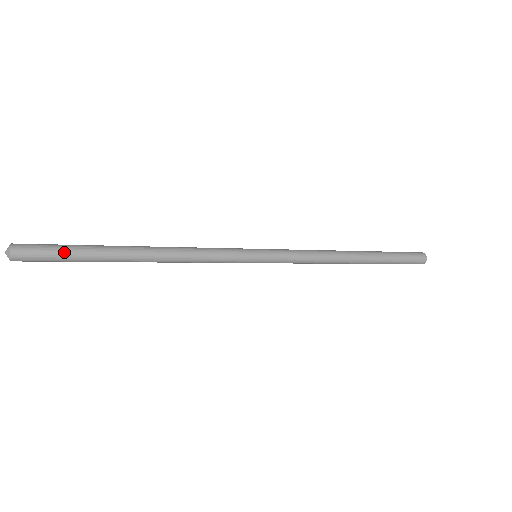
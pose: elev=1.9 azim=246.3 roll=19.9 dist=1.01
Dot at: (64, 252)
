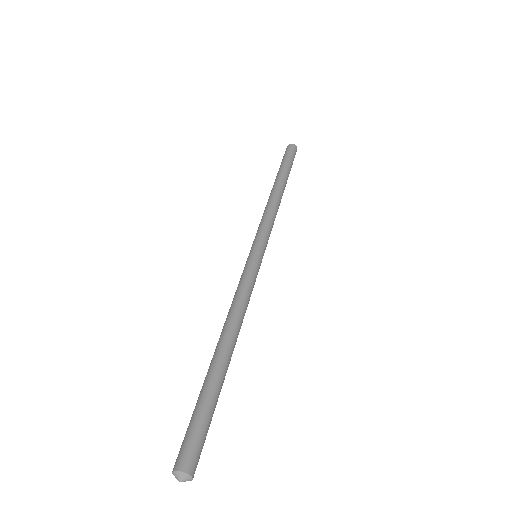
Dot at: (208, 418)
